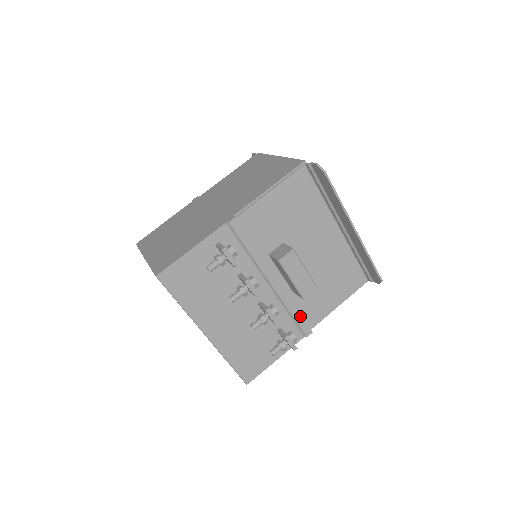
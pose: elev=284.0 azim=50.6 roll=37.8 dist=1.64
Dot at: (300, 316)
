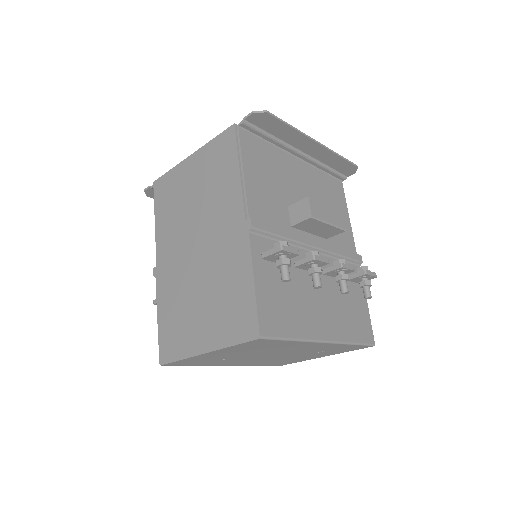
Dot at: (347, 252)
